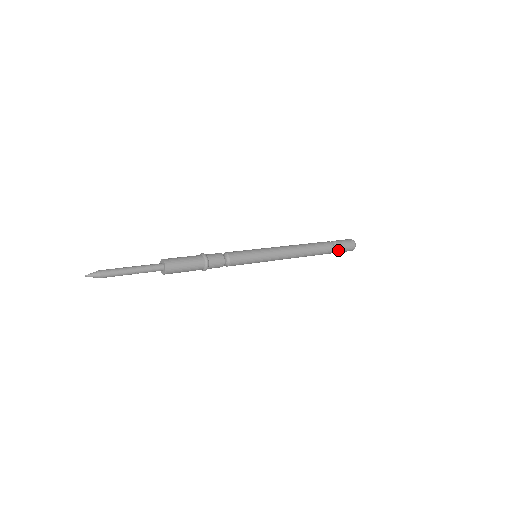
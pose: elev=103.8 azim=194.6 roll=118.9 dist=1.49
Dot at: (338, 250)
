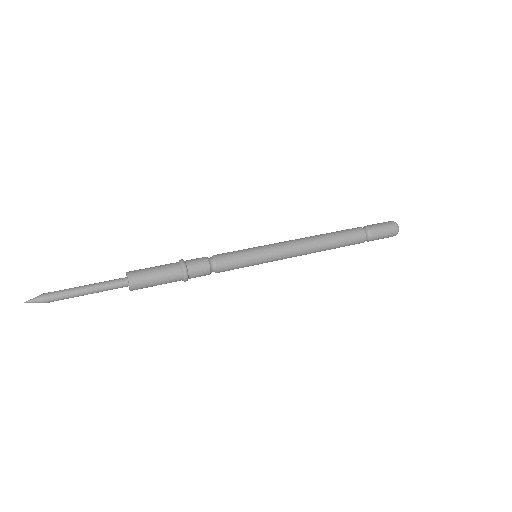
Dot at: occluded
